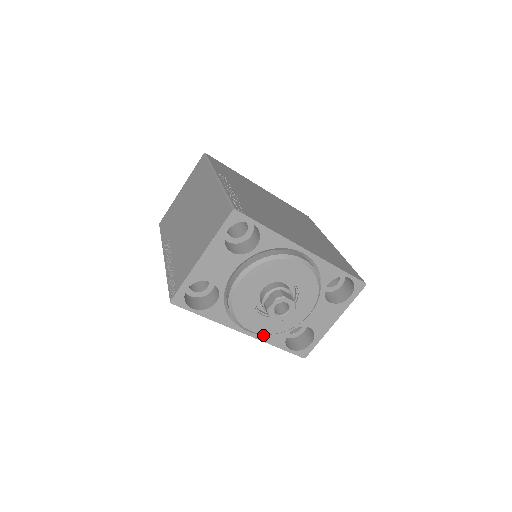
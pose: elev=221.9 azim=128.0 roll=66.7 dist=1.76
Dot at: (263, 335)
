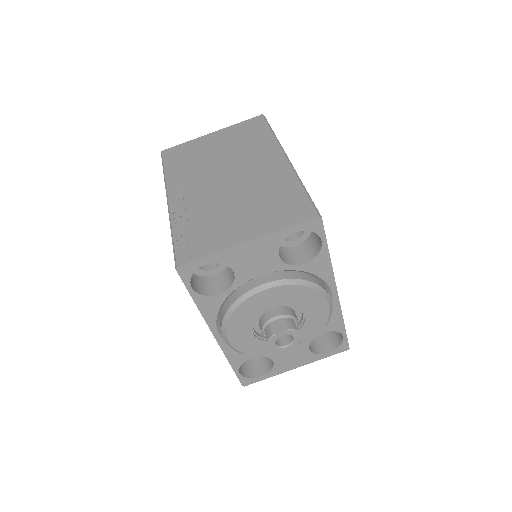
Dot at: (230, 348)
